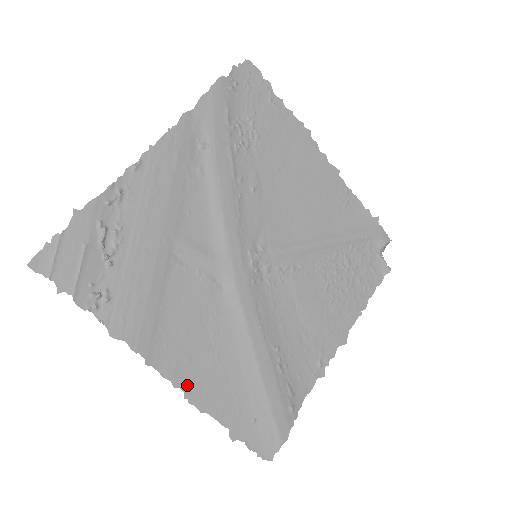
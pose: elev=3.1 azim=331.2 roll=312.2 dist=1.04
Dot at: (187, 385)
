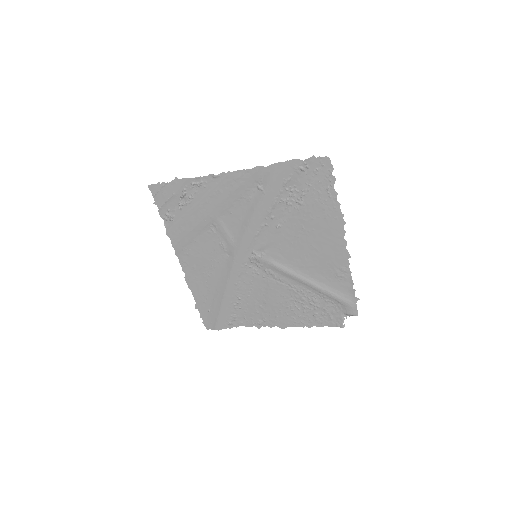
Dot at: (188, 274)
